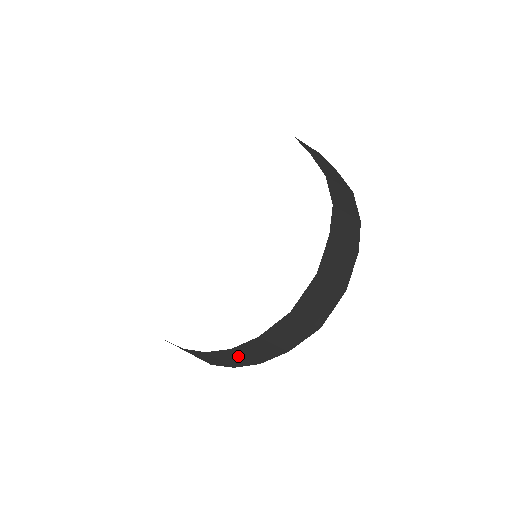
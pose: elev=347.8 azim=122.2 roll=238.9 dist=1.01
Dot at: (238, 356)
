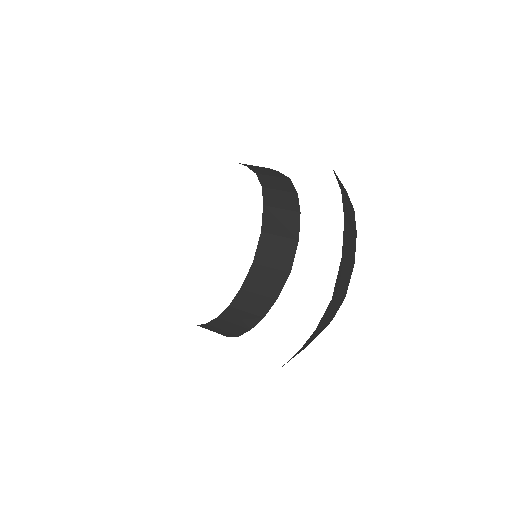
Dot at: (241, 314)
